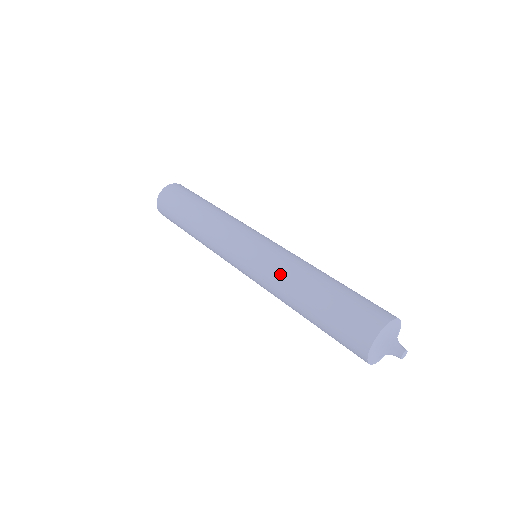
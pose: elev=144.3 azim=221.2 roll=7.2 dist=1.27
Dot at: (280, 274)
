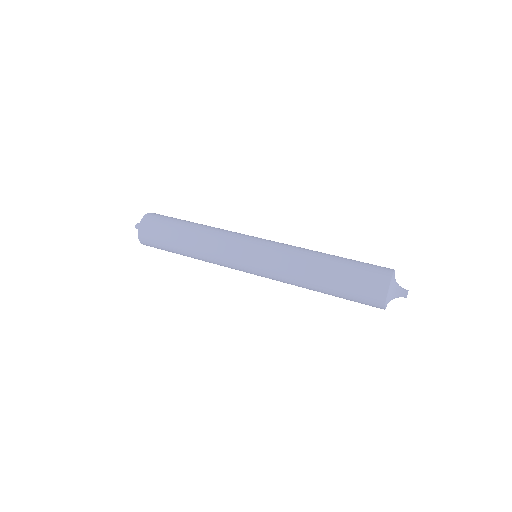
Dot at: (297, 250)
